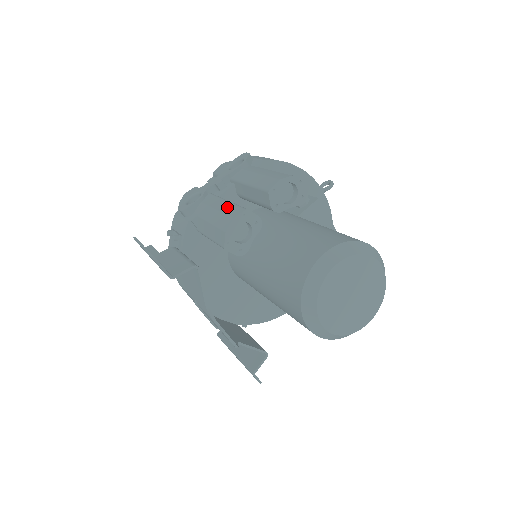
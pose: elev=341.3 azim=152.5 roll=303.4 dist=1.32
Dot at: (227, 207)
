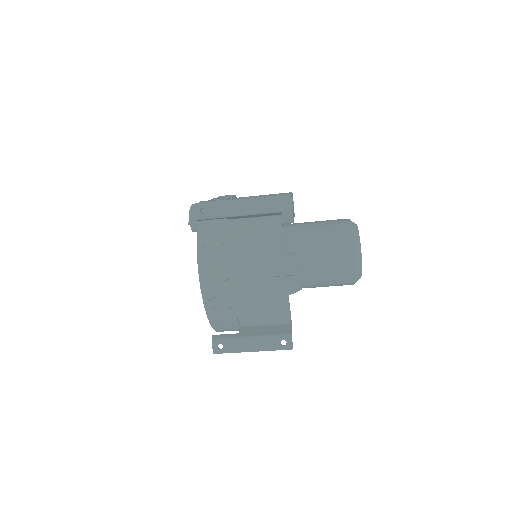
Dot at: occluded
